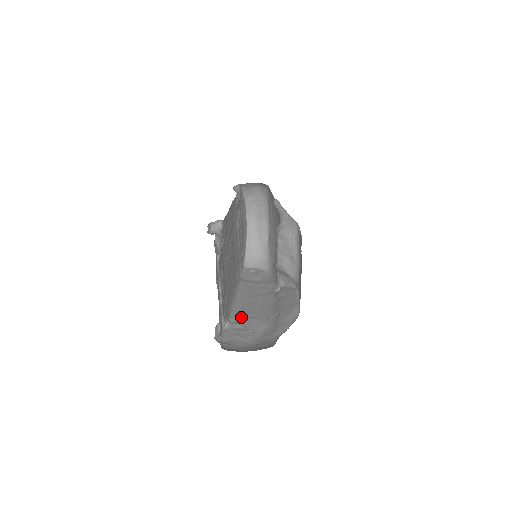
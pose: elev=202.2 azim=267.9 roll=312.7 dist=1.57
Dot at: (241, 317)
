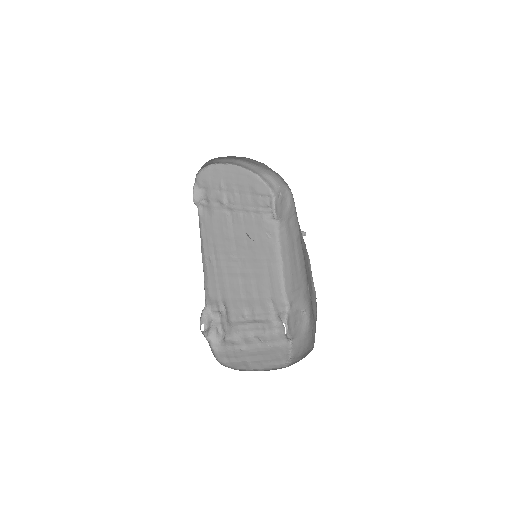
Dot at: (292, 293)
